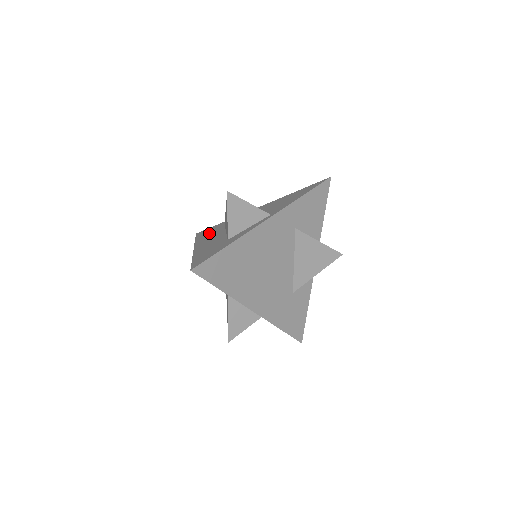
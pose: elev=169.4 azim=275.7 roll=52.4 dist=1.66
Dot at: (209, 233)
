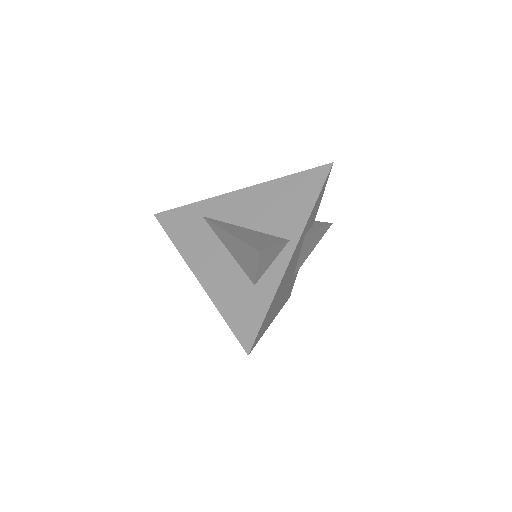
Dot at: (190, 234)
